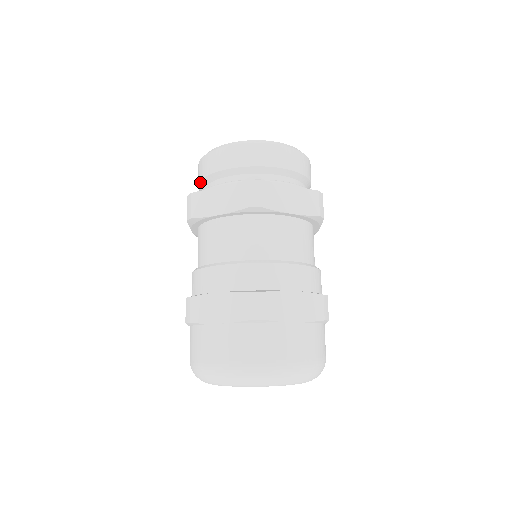
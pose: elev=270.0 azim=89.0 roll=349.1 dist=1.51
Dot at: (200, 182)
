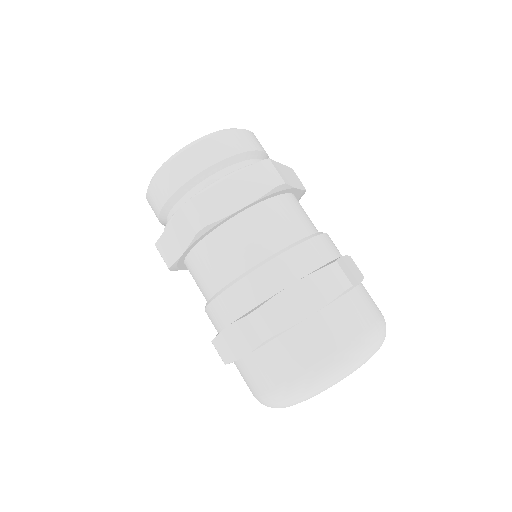
Dot at: (162, 224)
